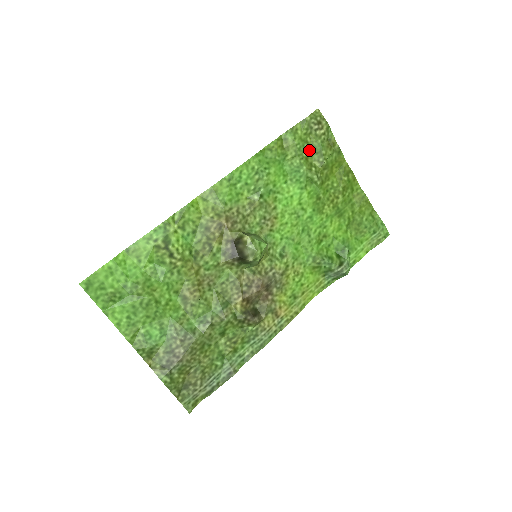
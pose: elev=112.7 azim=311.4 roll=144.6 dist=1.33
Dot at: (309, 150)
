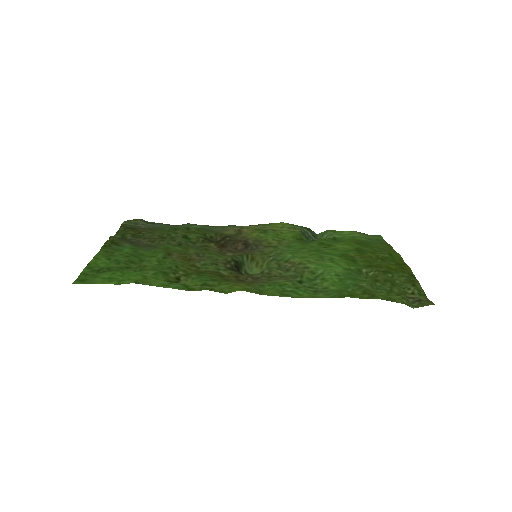
Dot at: (387, 284)
